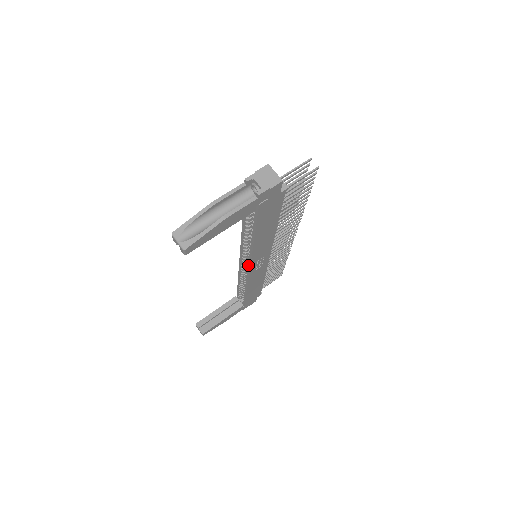
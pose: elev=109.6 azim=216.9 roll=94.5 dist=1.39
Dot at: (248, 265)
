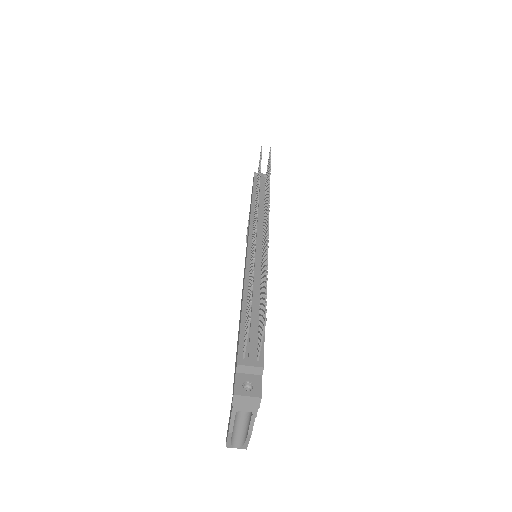
Dot at: occluded
